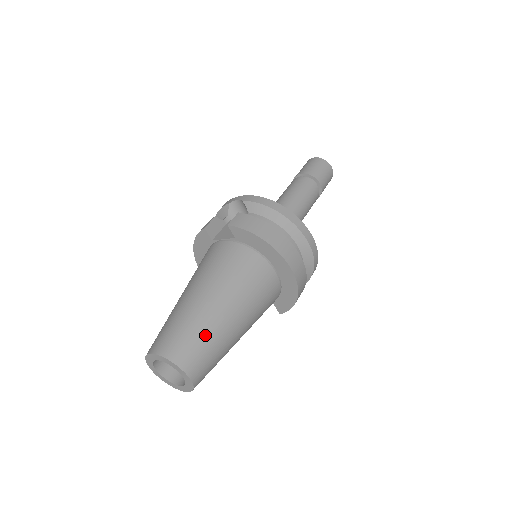
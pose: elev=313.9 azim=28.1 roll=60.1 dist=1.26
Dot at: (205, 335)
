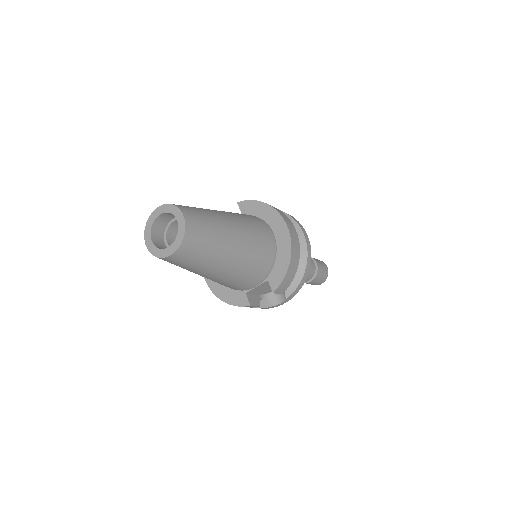
Dot at: (205, 212)
